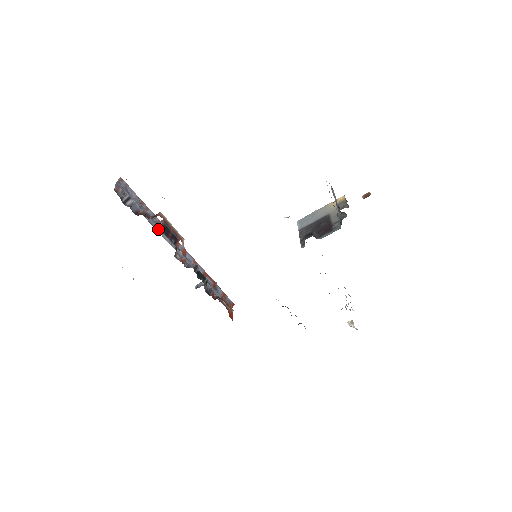
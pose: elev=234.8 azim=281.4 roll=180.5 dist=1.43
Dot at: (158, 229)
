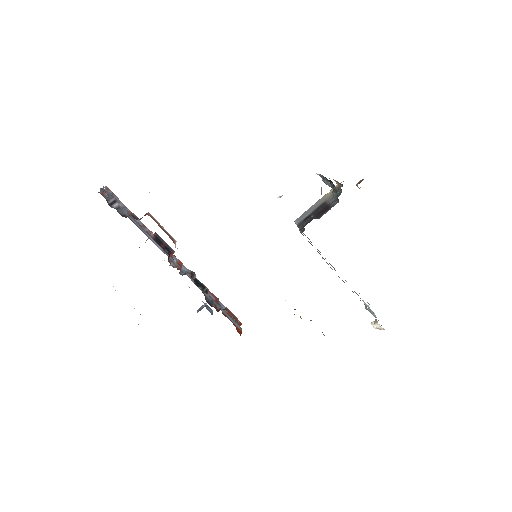
Dot at: (148, 236)
